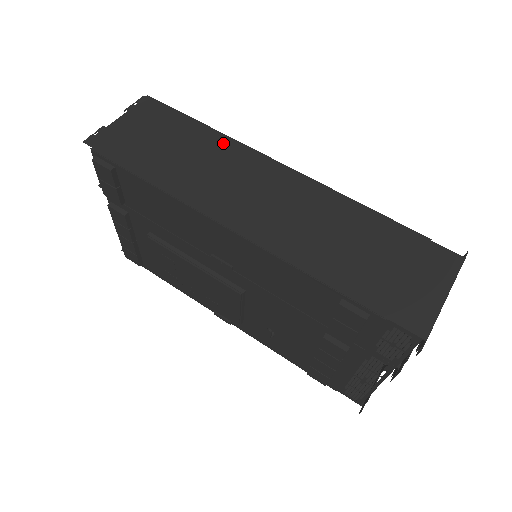
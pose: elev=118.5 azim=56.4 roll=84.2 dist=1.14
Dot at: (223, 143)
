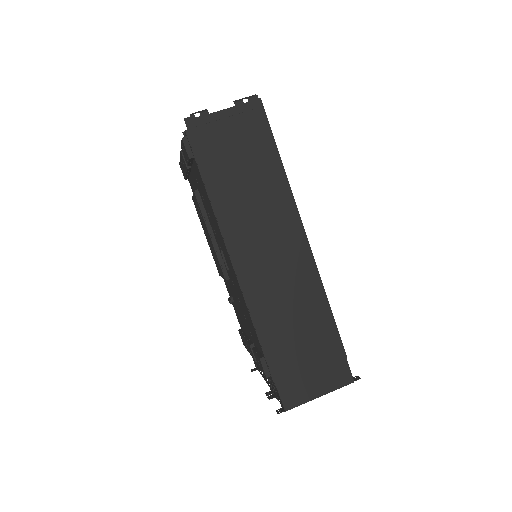
Dot at: (282, 190)
